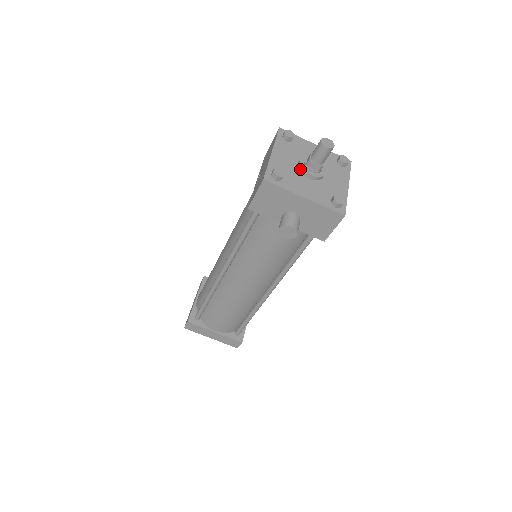
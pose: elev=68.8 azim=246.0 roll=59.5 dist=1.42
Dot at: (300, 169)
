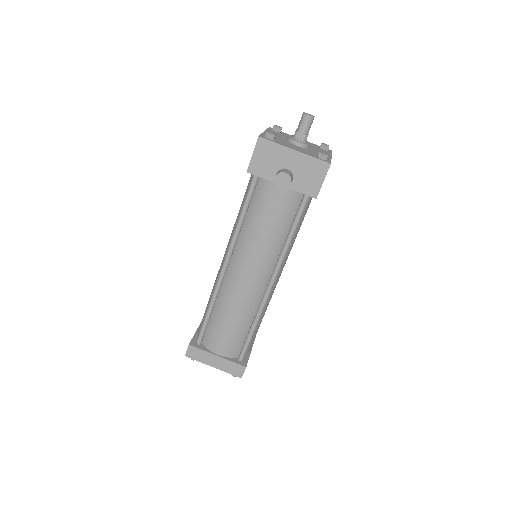
Dot at: (289, 140)
